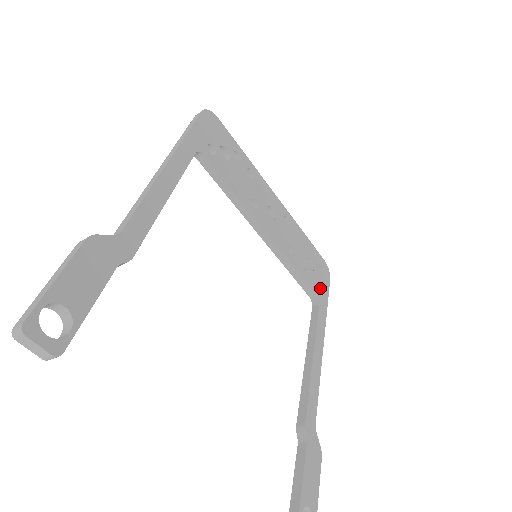
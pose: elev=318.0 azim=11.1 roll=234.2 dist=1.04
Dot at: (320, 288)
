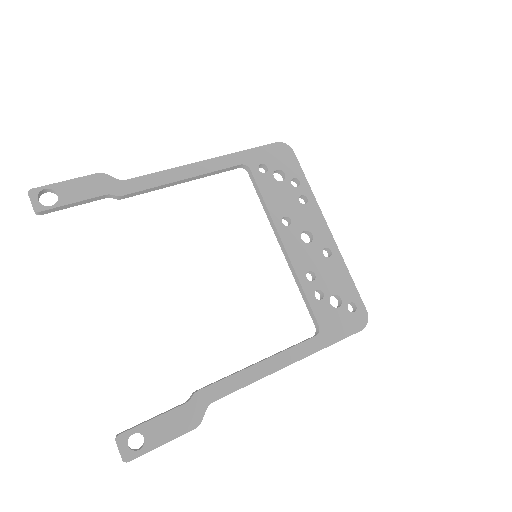
Dot at: (332, 326)
